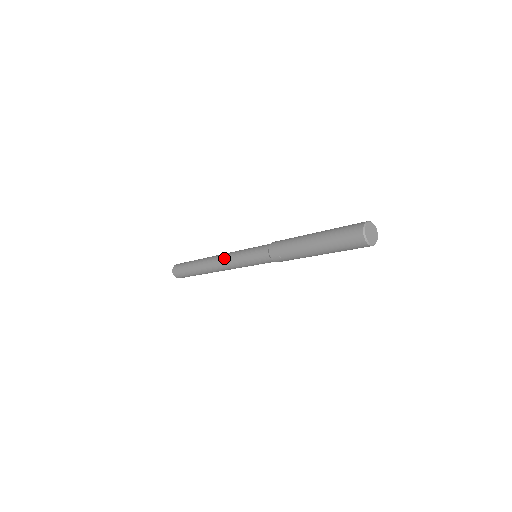
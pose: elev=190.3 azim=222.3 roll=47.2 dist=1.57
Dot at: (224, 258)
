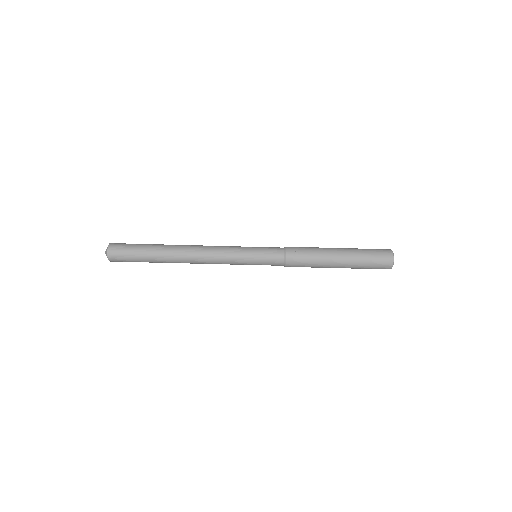
Dot at: occluded
